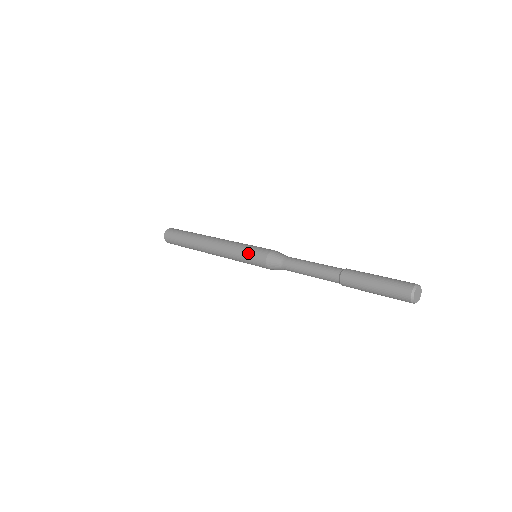
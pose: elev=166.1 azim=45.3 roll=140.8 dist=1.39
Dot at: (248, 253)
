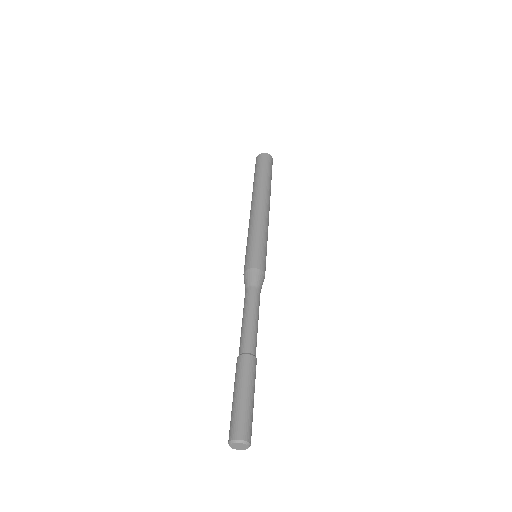
Dot at: (246, 250)
